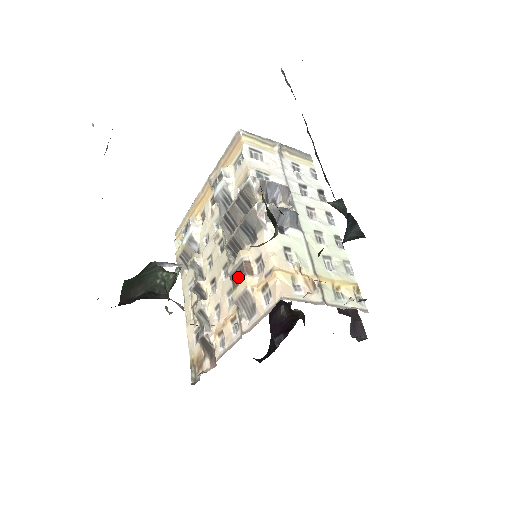
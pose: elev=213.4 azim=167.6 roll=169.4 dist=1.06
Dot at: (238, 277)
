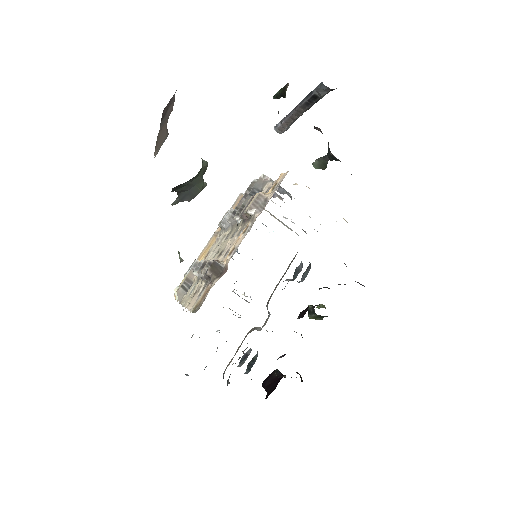
Dot at: occluded
